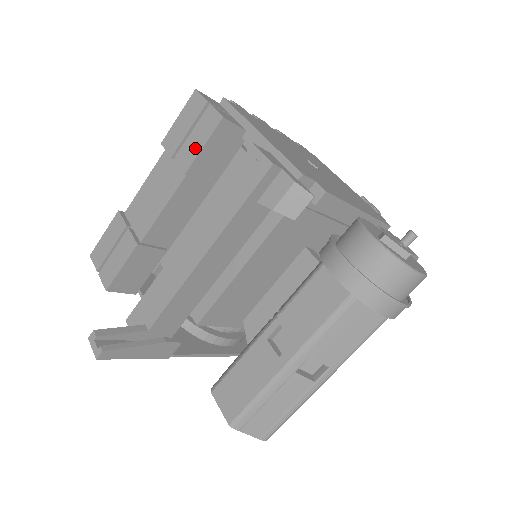
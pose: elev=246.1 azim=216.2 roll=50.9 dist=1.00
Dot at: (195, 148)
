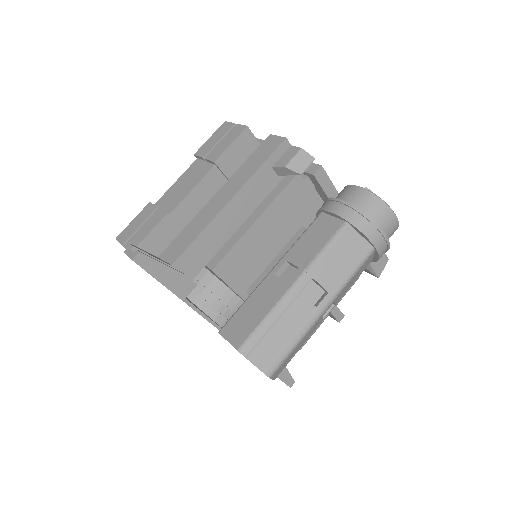
Dot at: (224, 147)
